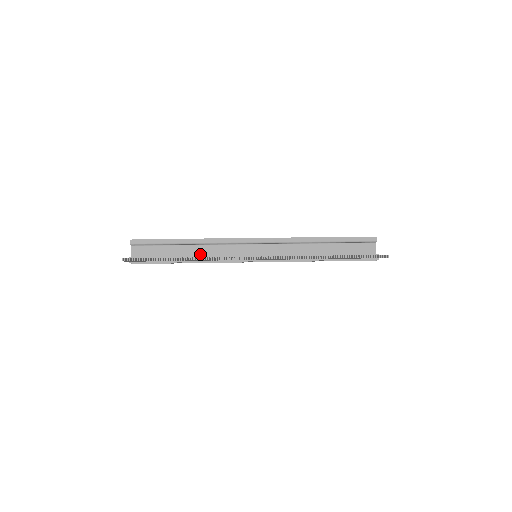
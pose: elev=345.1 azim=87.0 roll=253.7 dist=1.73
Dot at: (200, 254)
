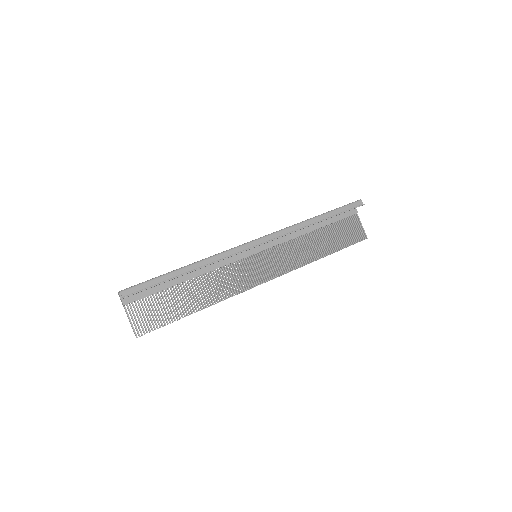
Dot at: occluded
